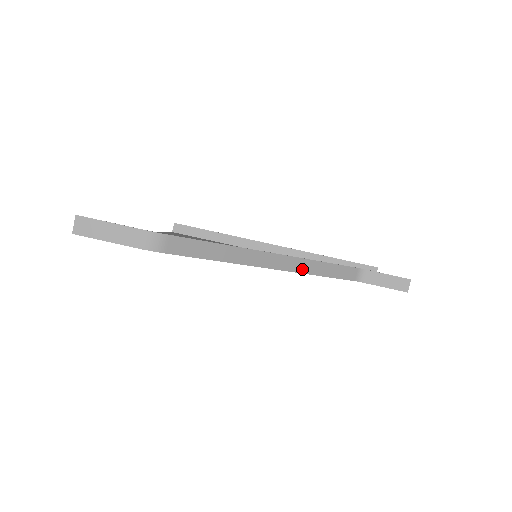
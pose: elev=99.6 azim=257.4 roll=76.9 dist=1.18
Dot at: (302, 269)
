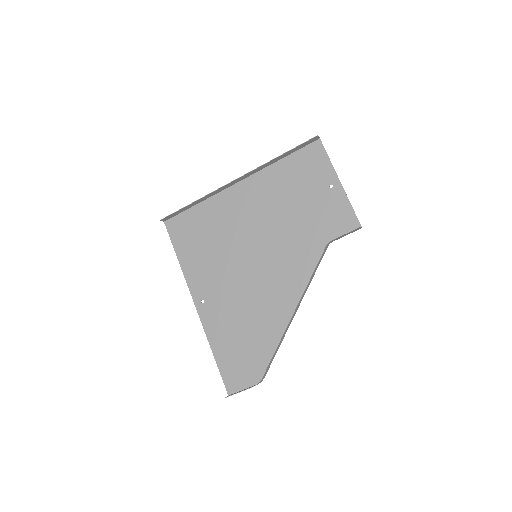
Dot at: (304, 294)
